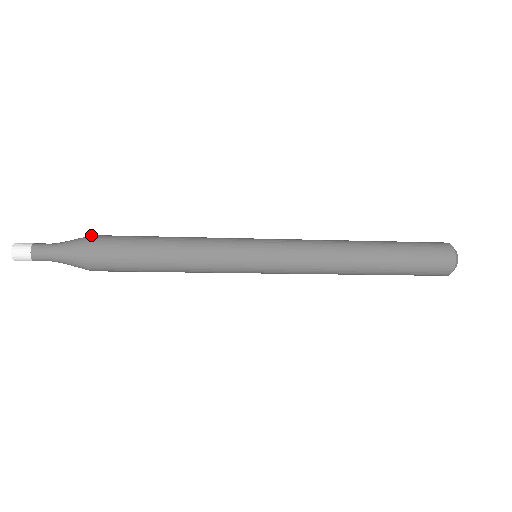
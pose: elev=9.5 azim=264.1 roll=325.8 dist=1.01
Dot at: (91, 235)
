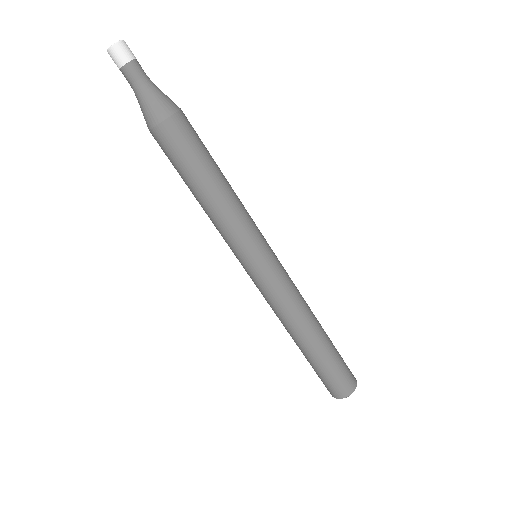
Dot at: occluded
